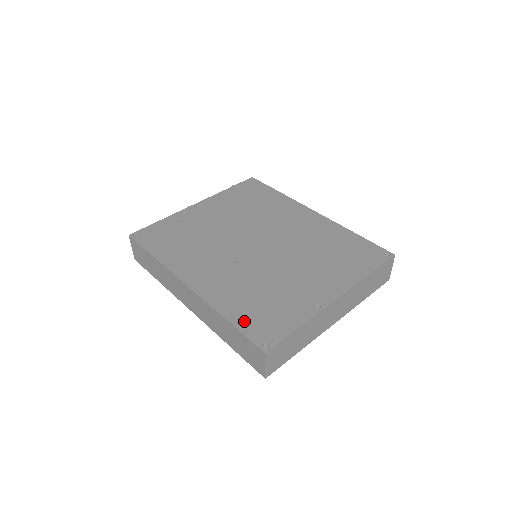
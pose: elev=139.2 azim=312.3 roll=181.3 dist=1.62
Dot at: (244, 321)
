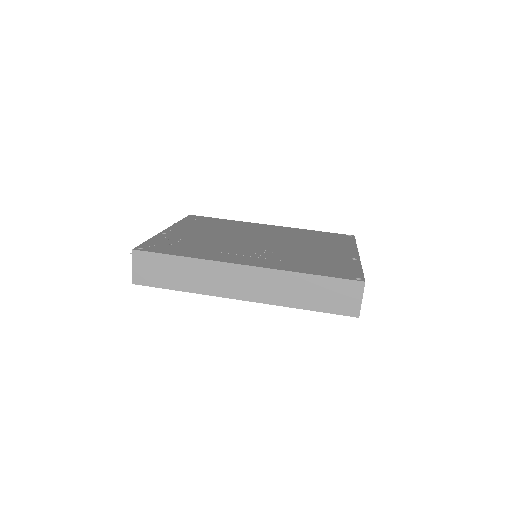
Dot at: (323, 272)
